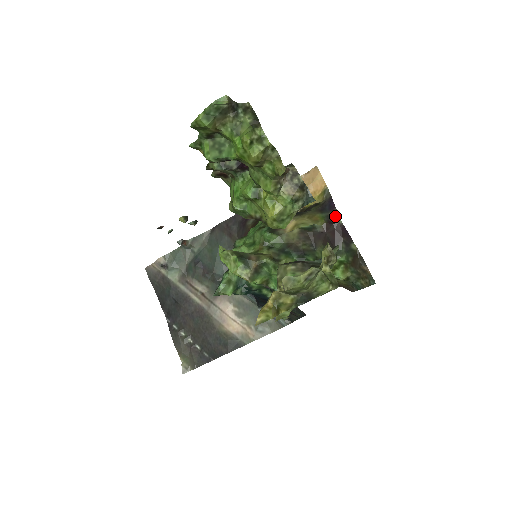
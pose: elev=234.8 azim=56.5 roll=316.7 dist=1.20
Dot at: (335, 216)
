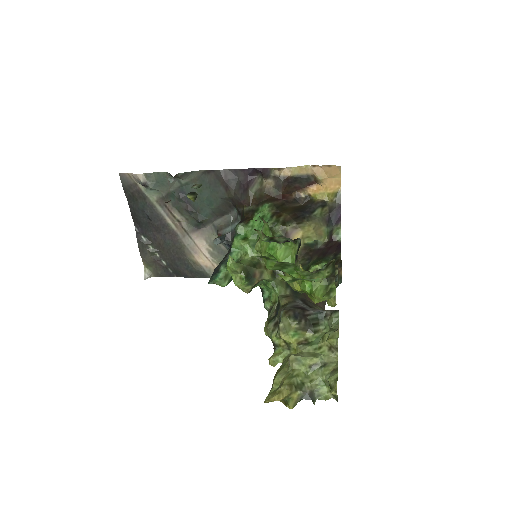
Dot at: (337, 231)
